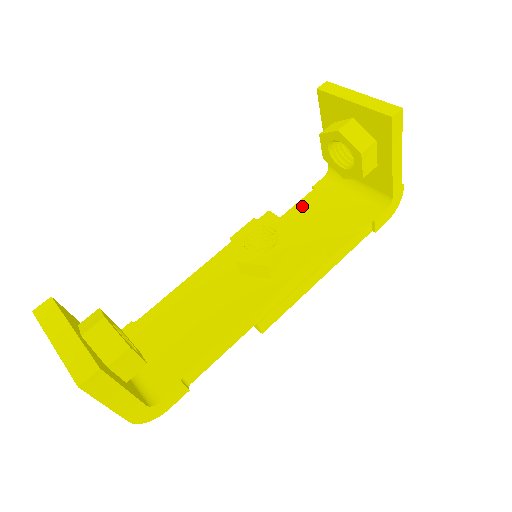
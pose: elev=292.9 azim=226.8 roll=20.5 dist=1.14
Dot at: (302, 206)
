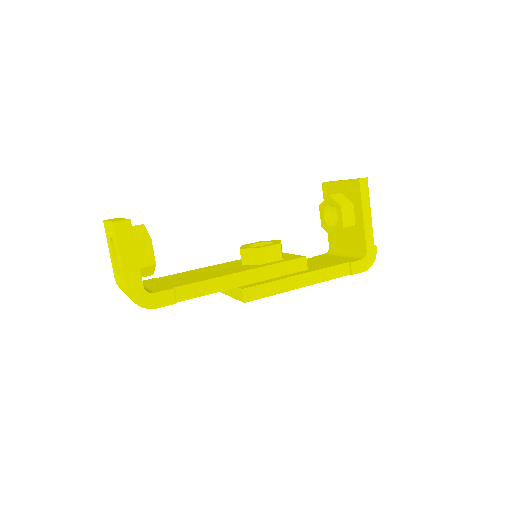
Dot at: occluded
